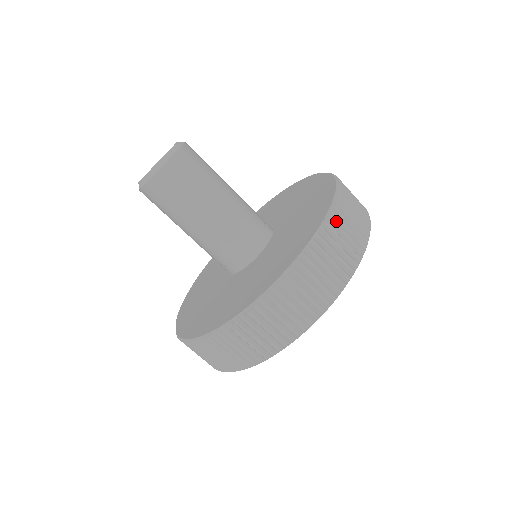
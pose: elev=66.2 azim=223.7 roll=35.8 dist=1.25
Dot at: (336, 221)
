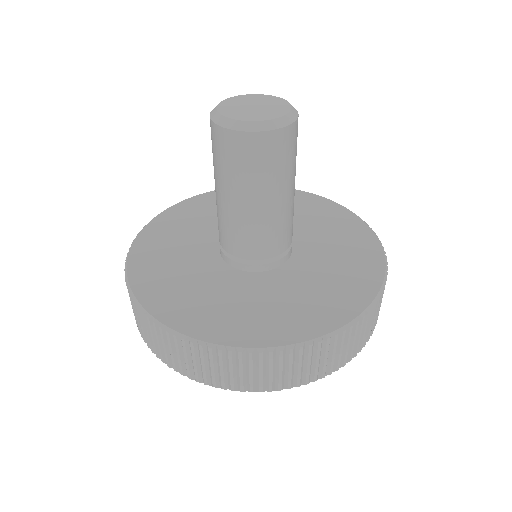
Dot at: (339, 338)
